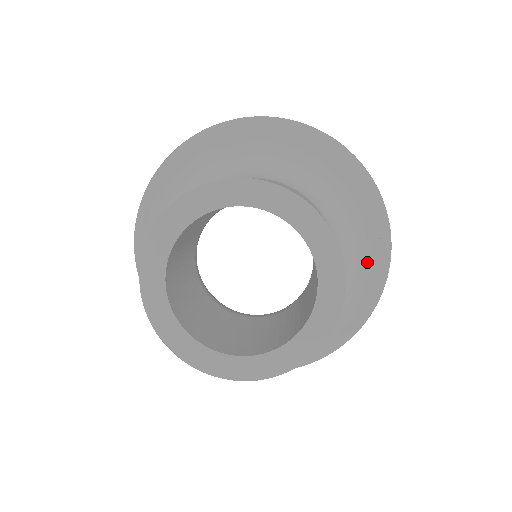
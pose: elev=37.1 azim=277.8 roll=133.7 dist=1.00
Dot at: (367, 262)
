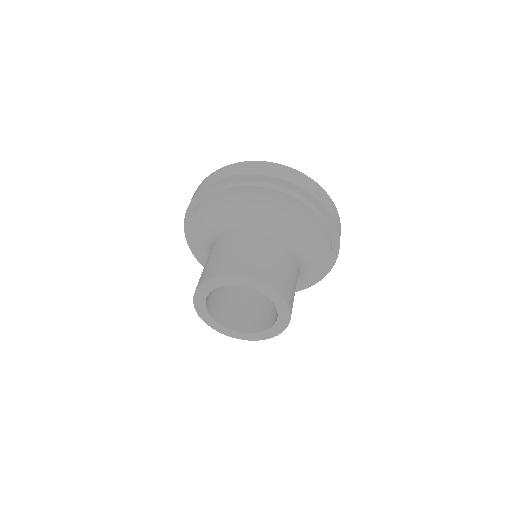
Dot at: (323, 245)
